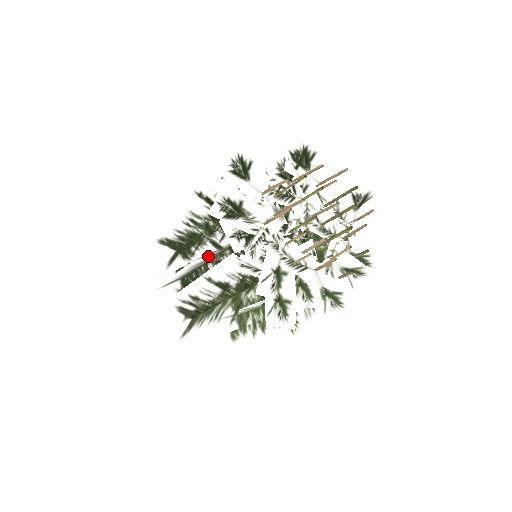
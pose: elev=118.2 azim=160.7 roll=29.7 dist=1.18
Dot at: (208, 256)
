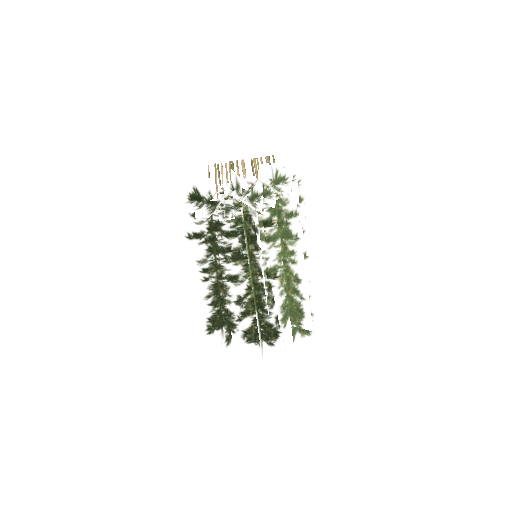
Dot at: (215, 251)
